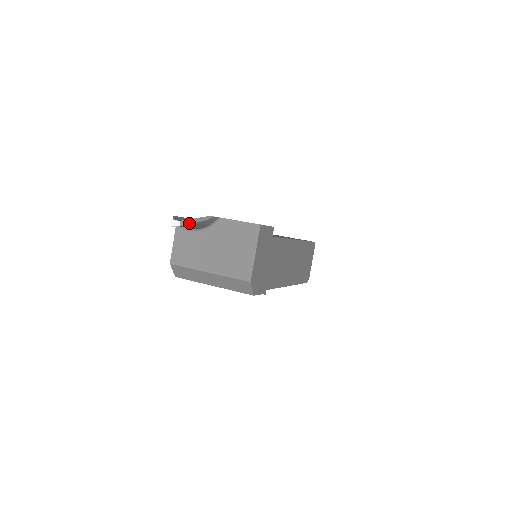
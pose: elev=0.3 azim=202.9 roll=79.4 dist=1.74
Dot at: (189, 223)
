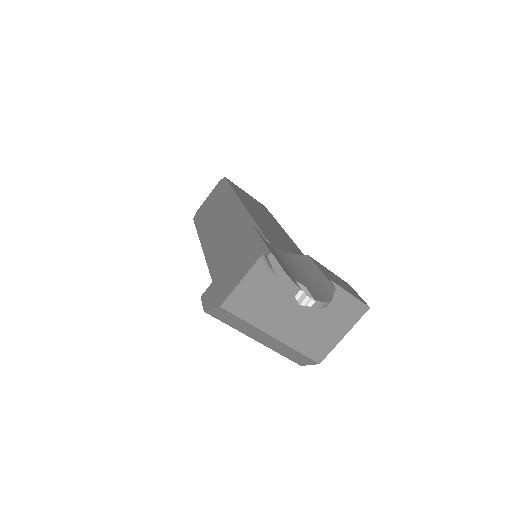
Dot at: (324, 307)
